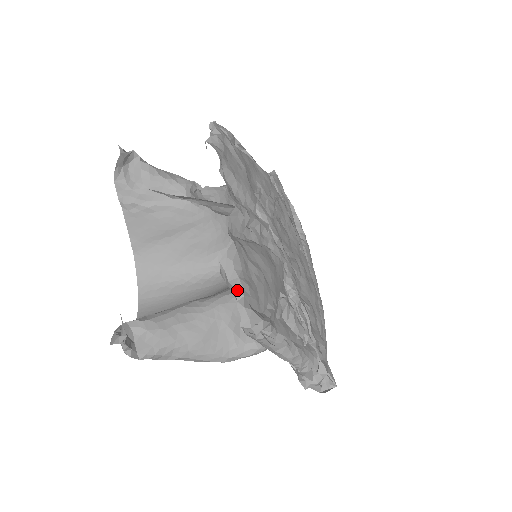
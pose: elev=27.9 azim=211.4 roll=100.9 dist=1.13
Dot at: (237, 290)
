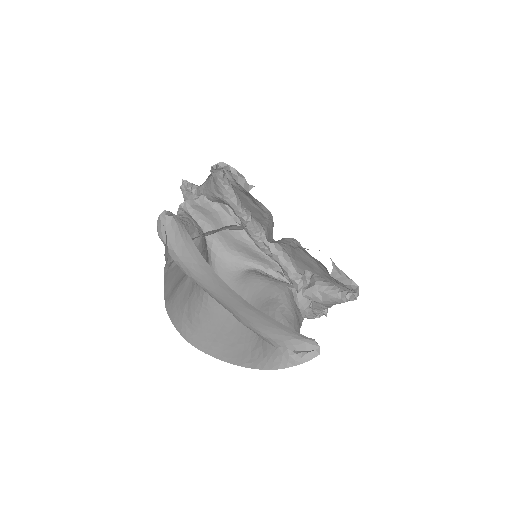
Dot at: (349, 279)
